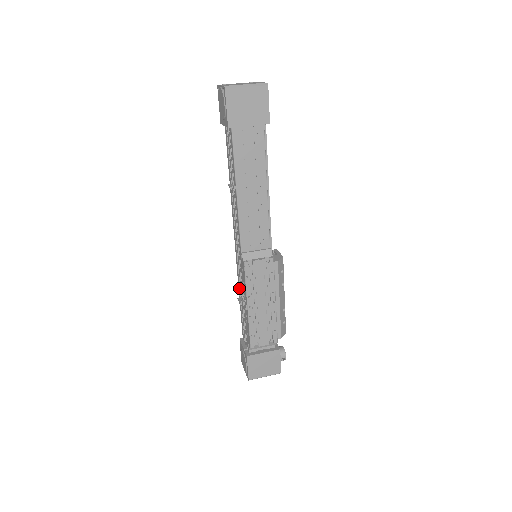
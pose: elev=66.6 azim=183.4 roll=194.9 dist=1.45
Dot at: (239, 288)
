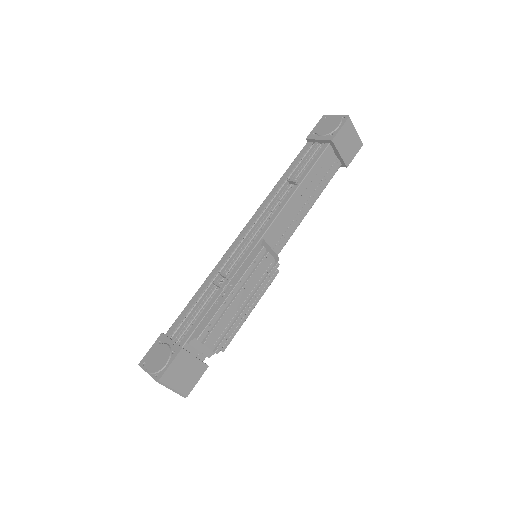
Dot at: (212, 276)
